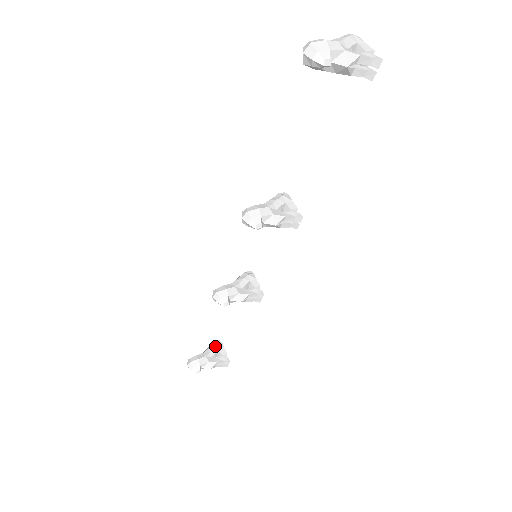
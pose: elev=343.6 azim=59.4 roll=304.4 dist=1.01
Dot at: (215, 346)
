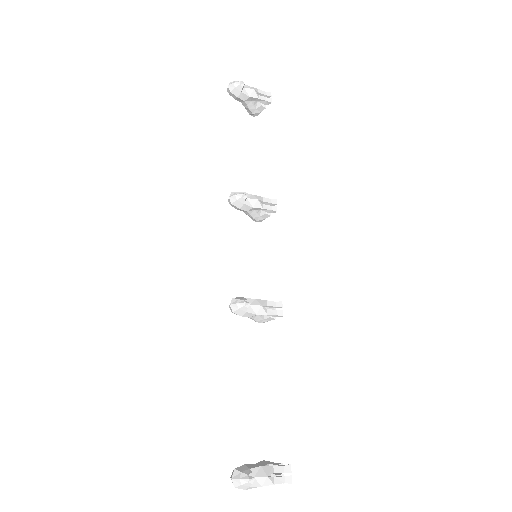
Dot at: (262, 461)
